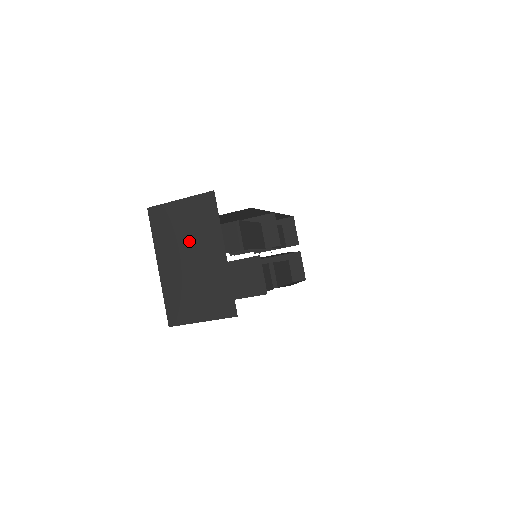
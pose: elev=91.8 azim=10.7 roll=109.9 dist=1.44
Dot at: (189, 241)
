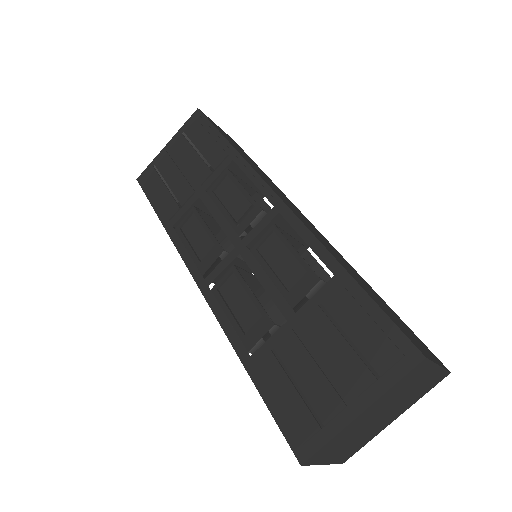
Dot at: (399, 402)
